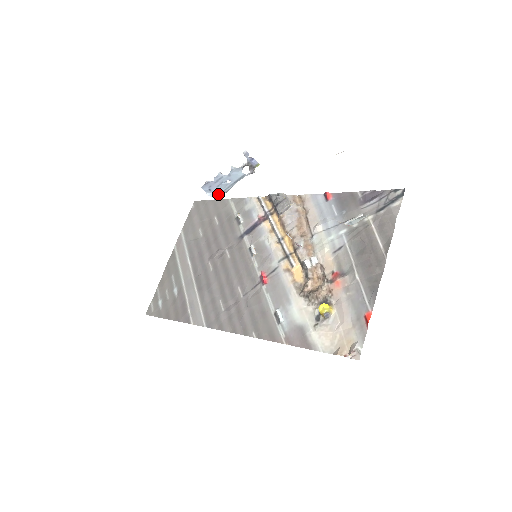
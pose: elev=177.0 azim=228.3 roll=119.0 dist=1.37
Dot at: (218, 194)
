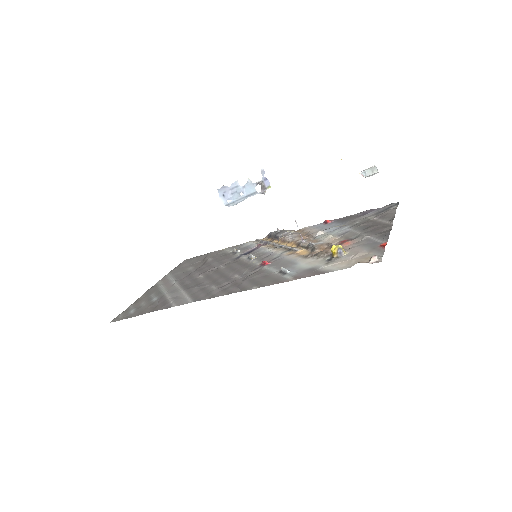
Dot at: (229, 203)
